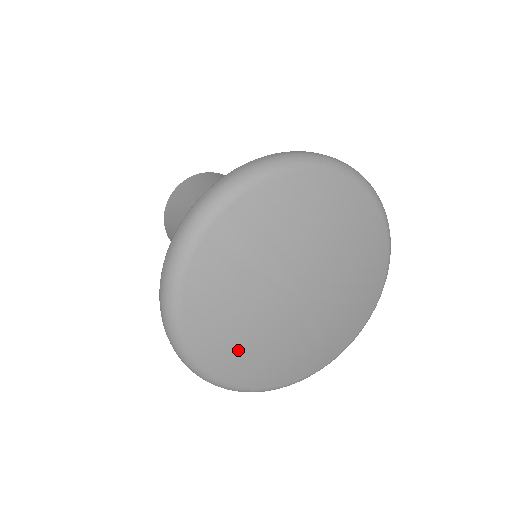
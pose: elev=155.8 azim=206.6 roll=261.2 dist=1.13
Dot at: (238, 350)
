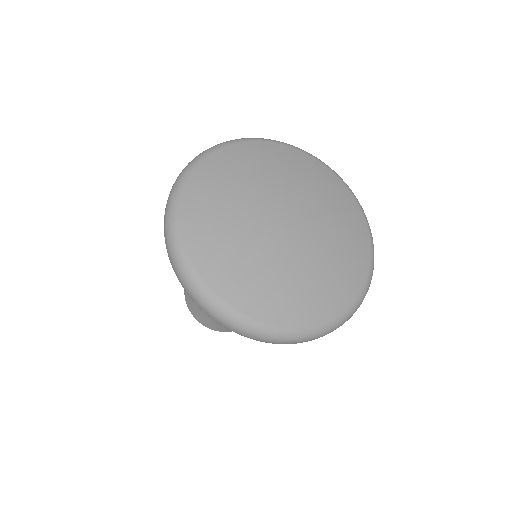
Dot at: (219, 240)
